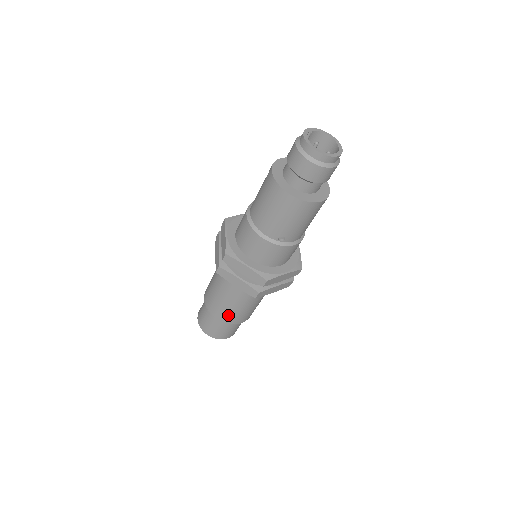
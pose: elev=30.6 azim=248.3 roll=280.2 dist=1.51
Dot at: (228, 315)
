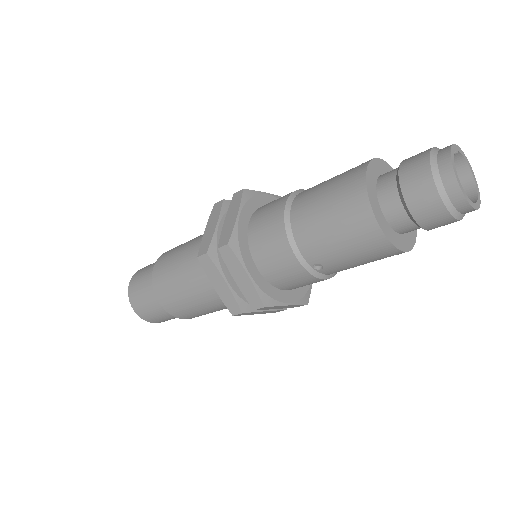
Dot at: (177, 306)
